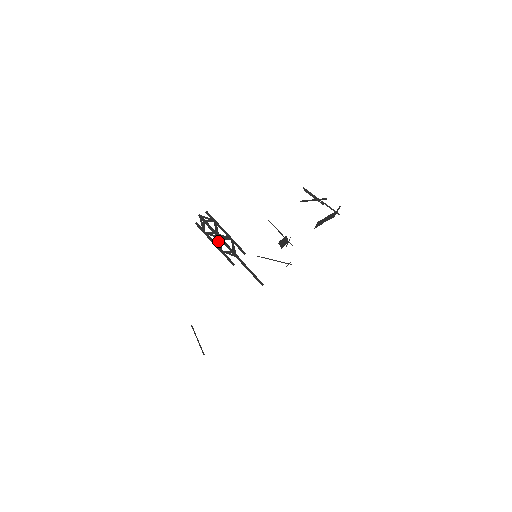
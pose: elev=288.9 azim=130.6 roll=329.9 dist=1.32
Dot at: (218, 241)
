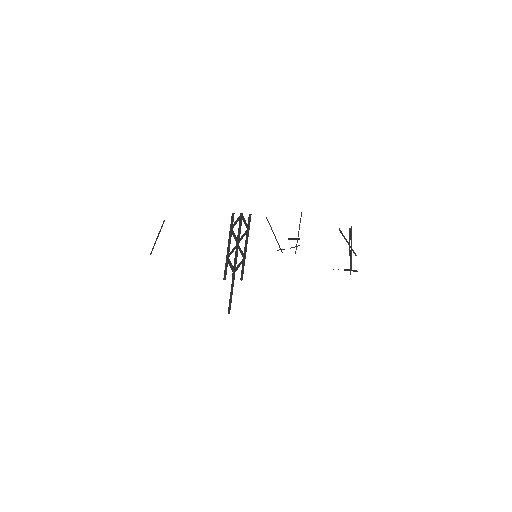
Dot at: (233, 250)
